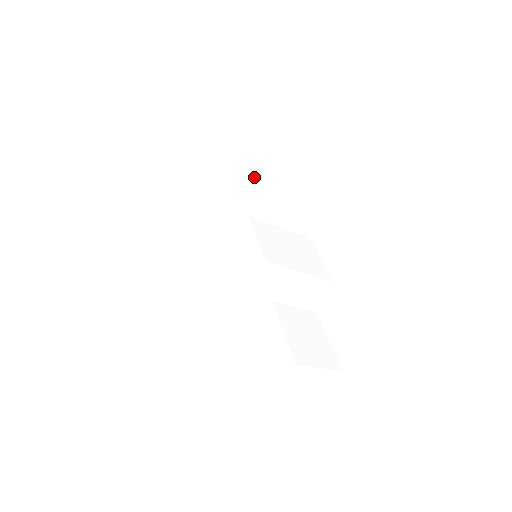
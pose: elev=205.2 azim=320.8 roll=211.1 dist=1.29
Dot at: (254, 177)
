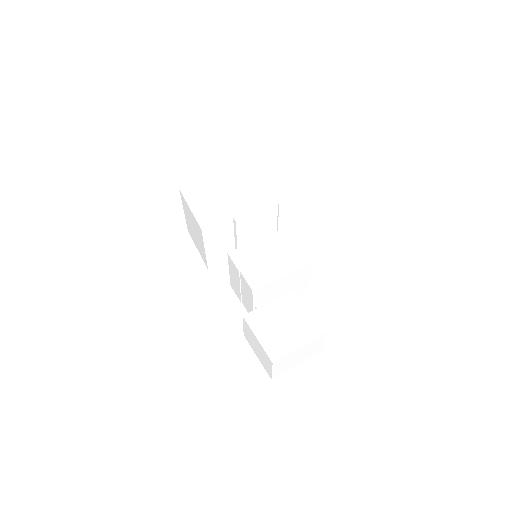
Dot at: (293, 205)
